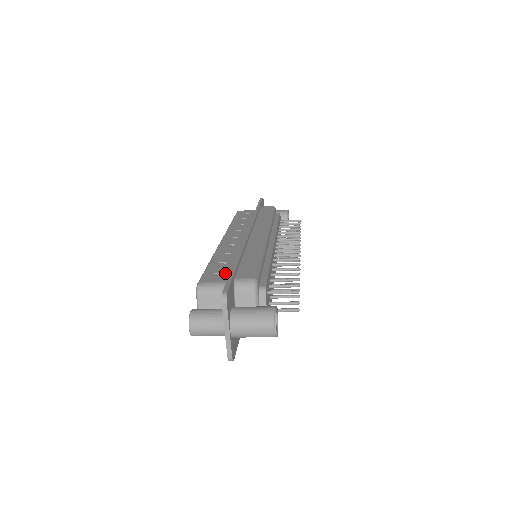
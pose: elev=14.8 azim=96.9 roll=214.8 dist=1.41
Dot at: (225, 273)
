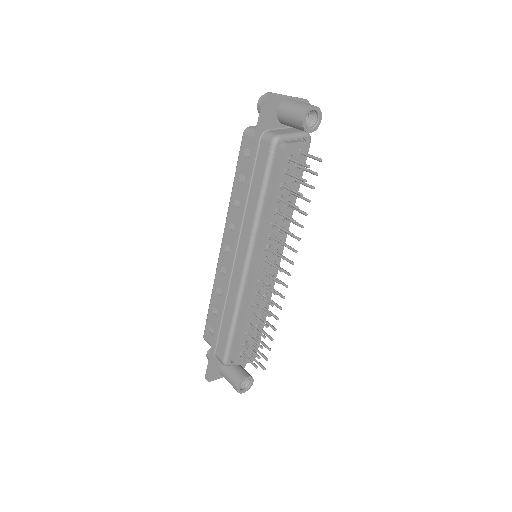
Dot at: occluded
